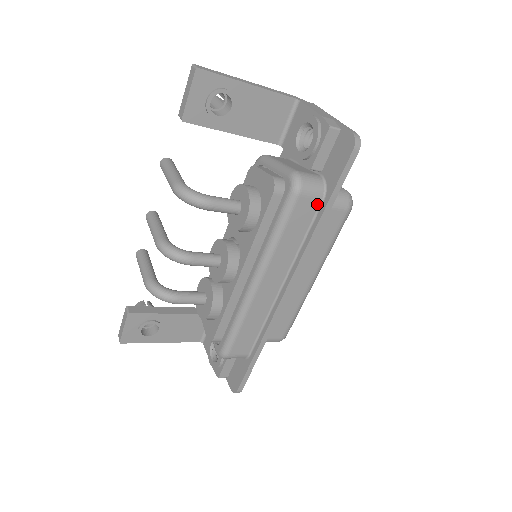
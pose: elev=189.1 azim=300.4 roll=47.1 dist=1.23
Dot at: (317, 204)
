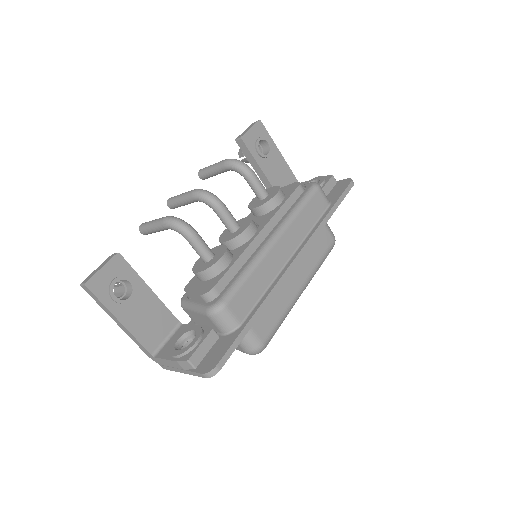
Dot at: (325, 206)
